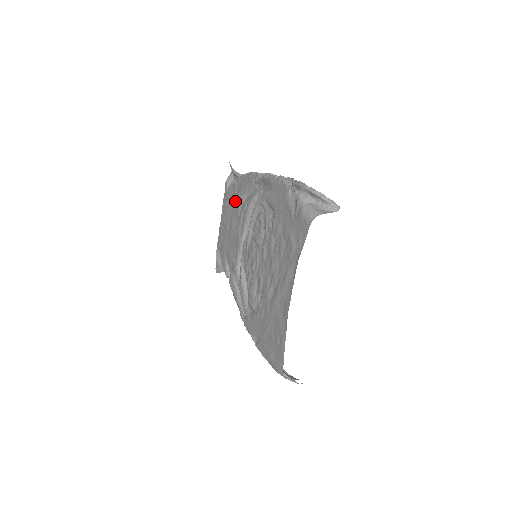
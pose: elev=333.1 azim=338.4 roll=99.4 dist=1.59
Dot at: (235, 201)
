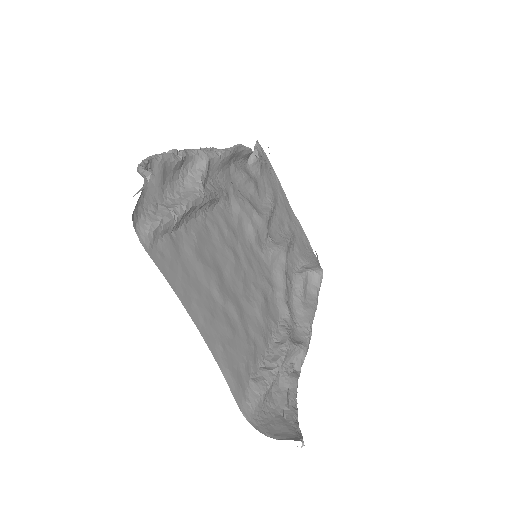
Dot at: (261, 186)
